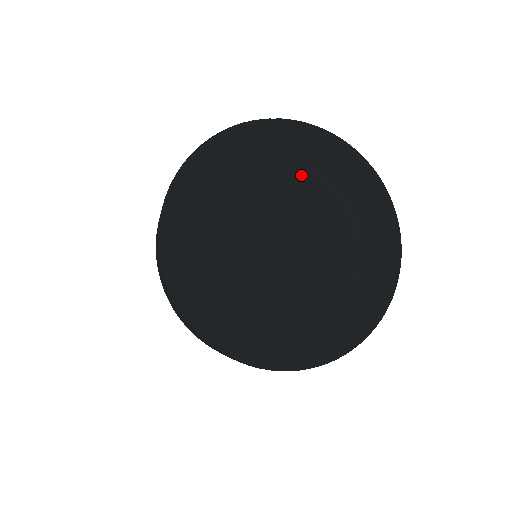
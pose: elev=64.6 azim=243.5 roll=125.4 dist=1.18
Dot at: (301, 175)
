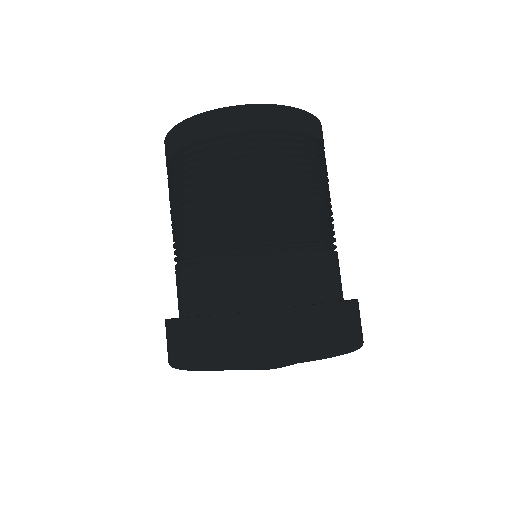
Dot at: occluded
